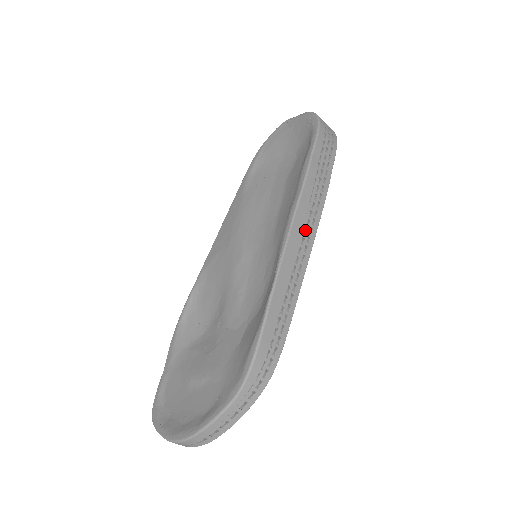
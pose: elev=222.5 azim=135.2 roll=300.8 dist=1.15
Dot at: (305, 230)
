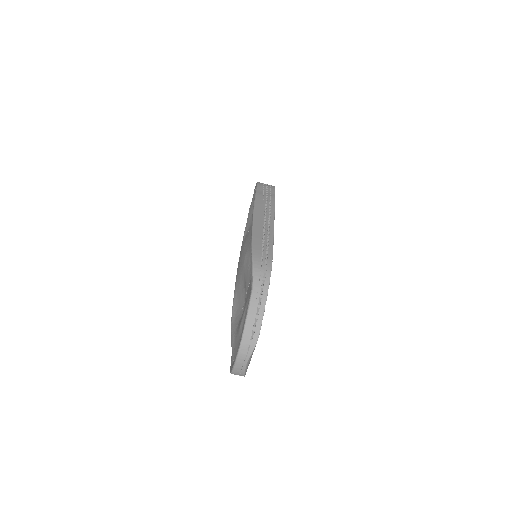
Dot at: (266, 214)
